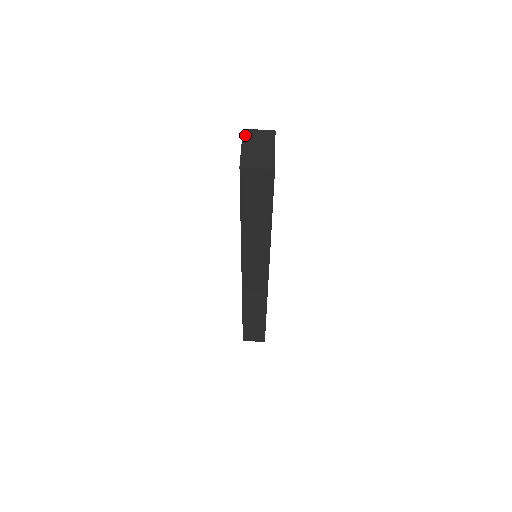
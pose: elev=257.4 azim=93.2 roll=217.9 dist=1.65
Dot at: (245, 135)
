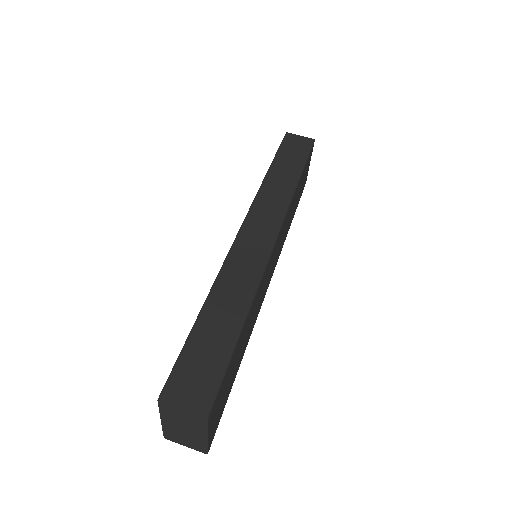
Dot at: occluded
